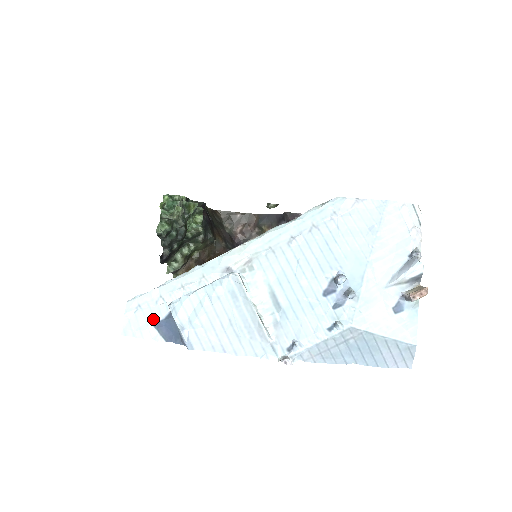
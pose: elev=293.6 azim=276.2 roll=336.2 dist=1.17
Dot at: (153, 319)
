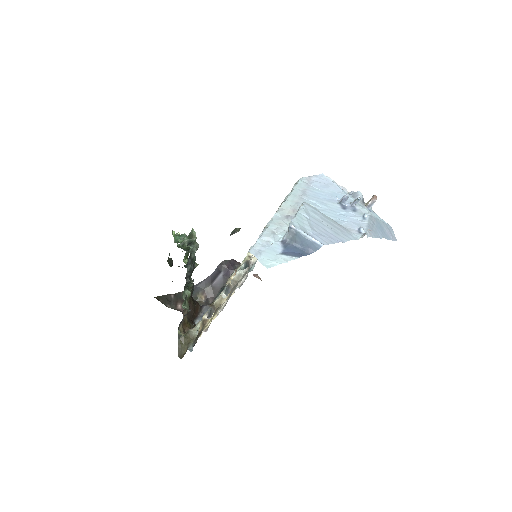
Dot at: (277, 252)
